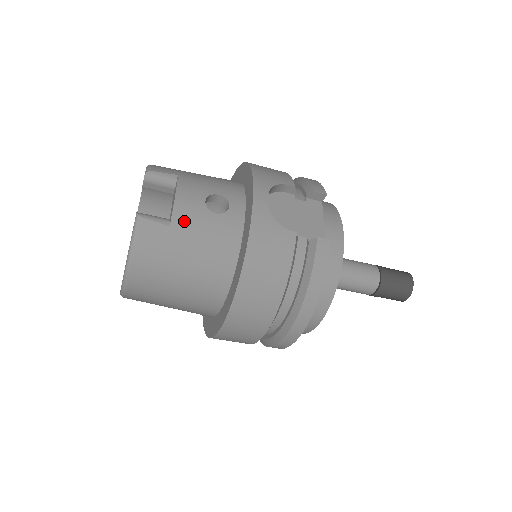
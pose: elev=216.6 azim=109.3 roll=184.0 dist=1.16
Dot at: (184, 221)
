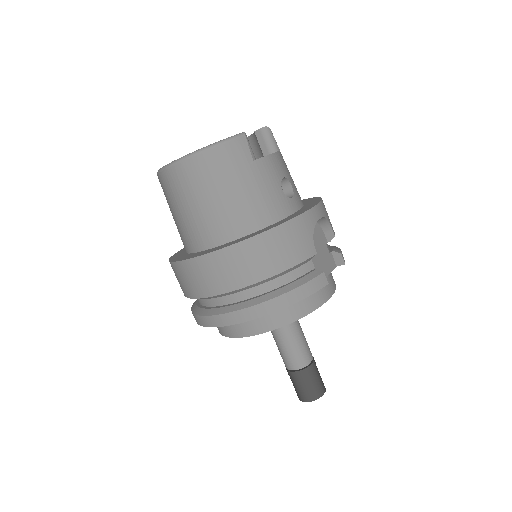
Dot at: (263, 169)
